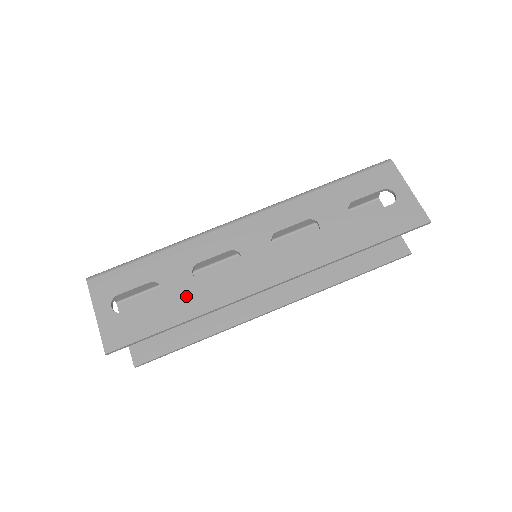
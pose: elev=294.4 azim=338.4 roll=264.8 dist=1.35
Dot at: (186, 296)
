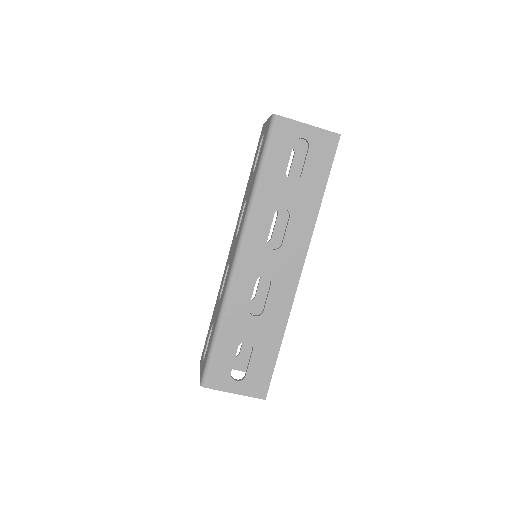
Dot at: (266, 330)
